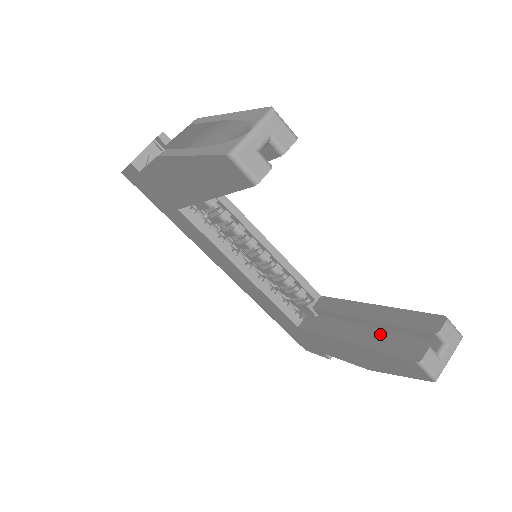
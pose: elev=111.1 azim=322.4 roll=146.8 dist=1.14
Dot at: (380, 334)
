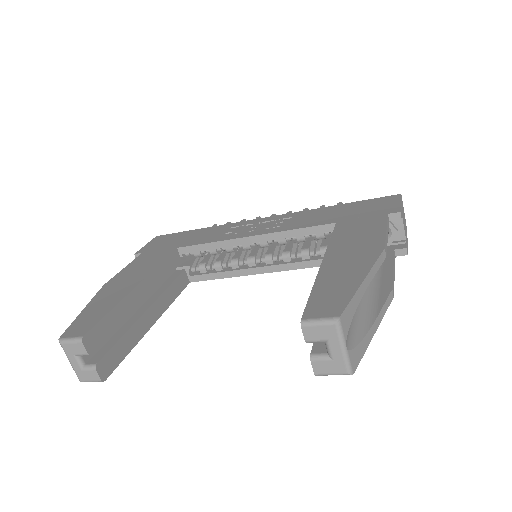
Dot at: occluded
